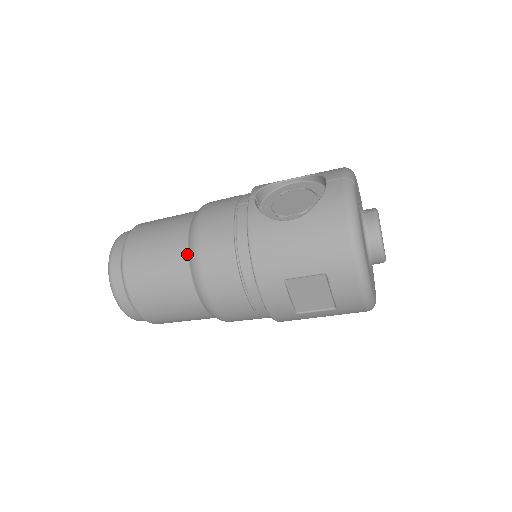
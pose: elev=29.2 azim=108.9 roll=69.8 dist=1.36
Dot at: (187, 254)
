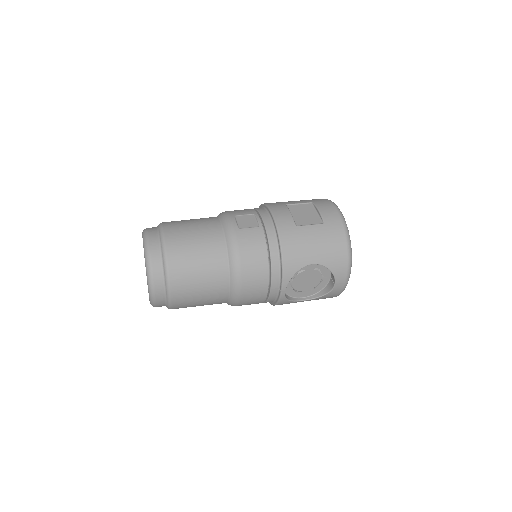
Dot at: occluded
